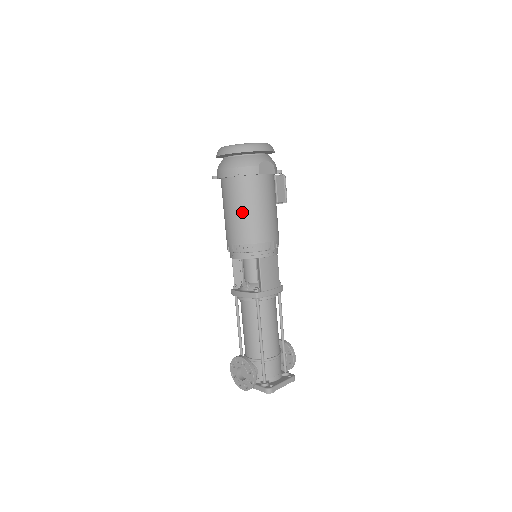
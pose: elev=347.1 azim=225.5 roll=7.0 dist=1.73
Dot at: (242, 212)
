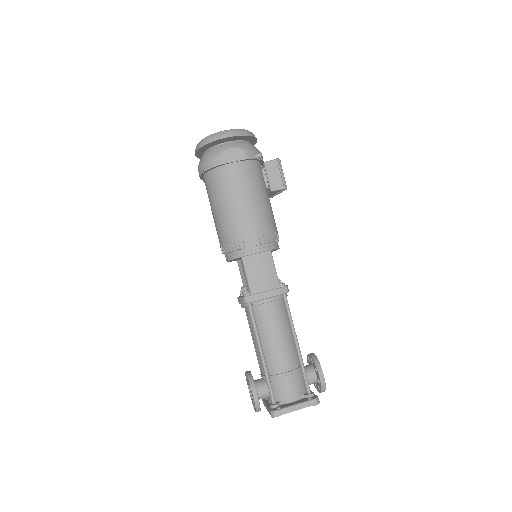
Dot at: (217, 209)
